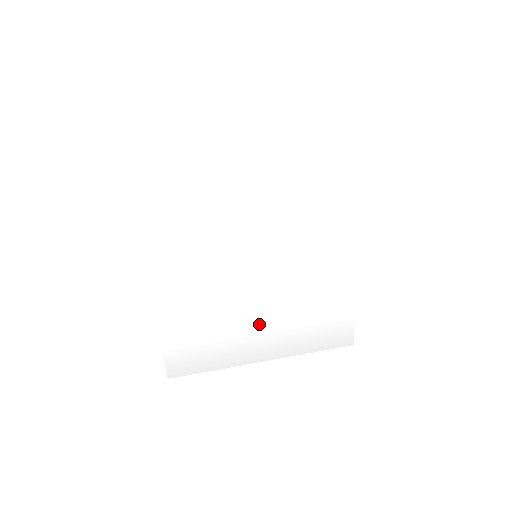
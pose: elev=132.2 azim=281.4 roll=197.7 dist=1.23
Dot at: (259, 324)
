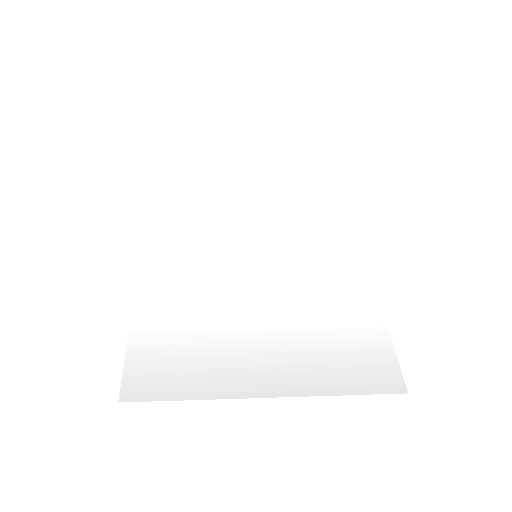
Dot at: (260, 334)
